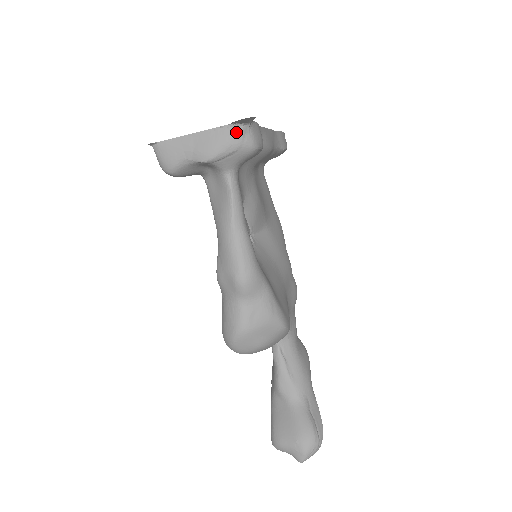
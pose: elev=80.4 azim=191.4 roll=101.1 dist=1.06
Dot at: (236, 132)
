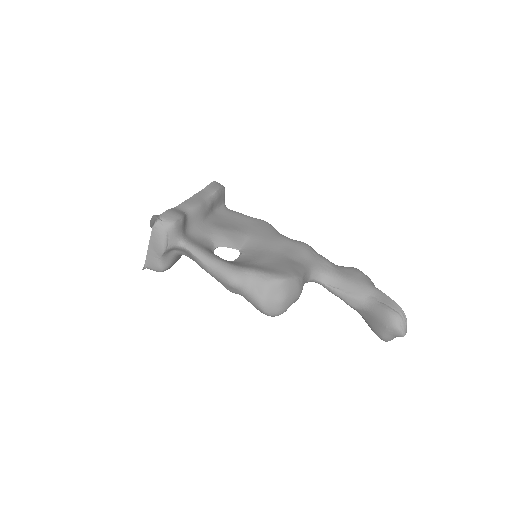
Dot at: (158, 228)
